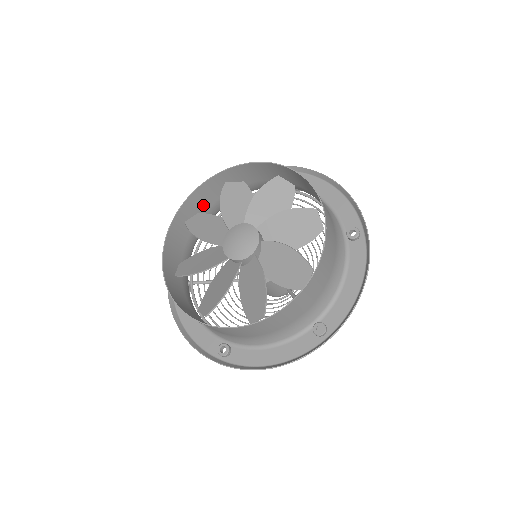
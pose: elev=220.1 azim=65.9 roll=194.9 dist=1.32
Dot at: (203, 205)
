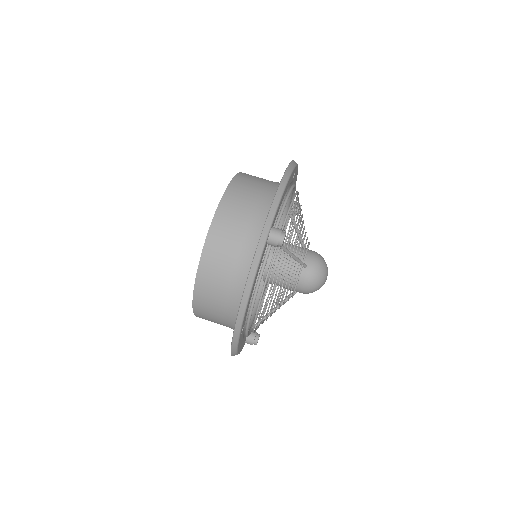
Dot at: occluded
